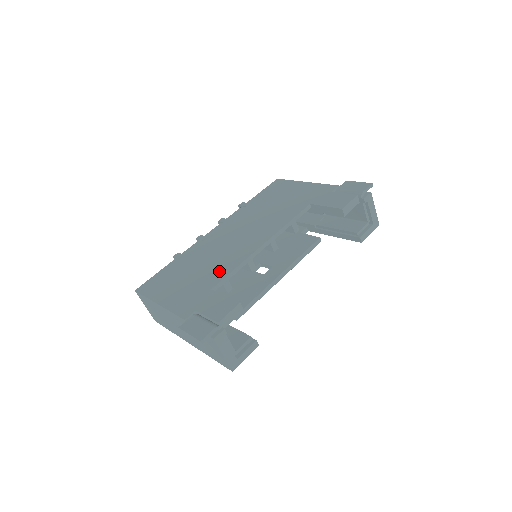
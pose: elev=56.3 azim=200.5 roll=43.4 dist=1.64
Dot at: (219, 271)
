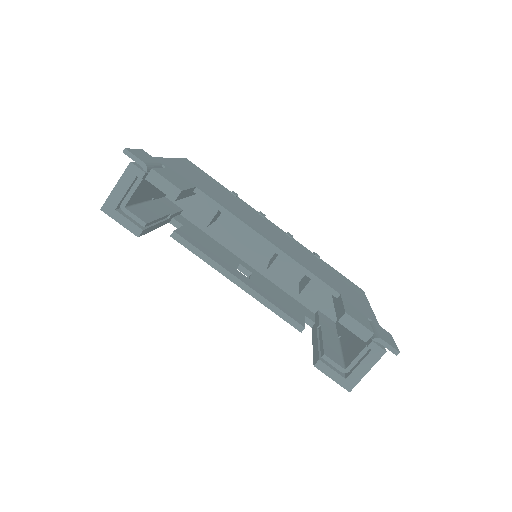
Dot at: (222, 201)
